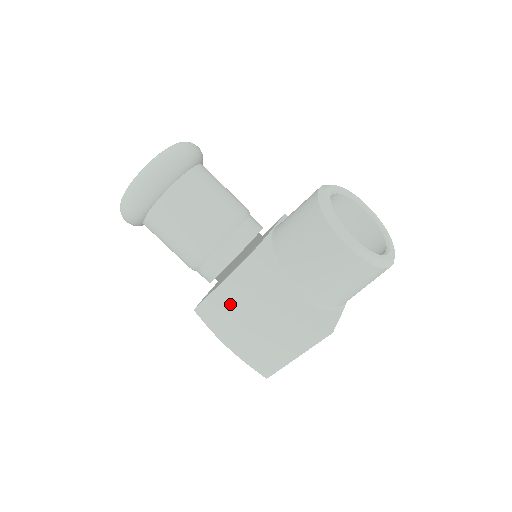
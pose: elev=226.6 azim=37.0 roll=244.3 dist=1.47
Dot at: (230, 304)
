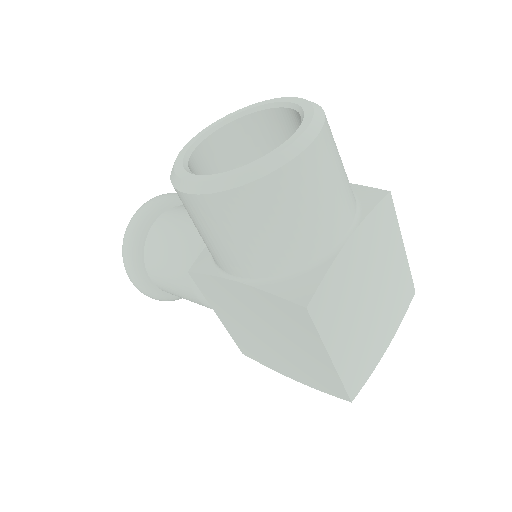
Dot at: (242, 332)
